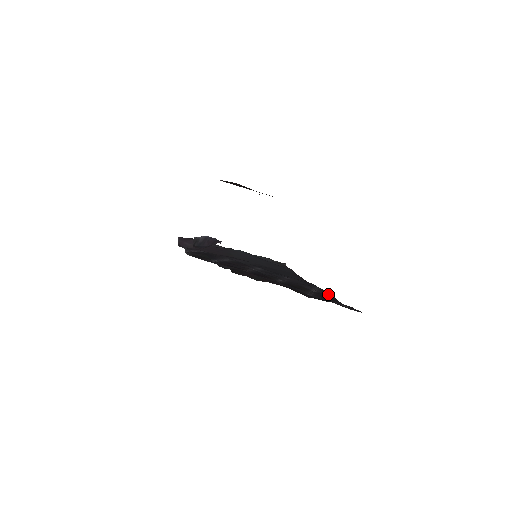
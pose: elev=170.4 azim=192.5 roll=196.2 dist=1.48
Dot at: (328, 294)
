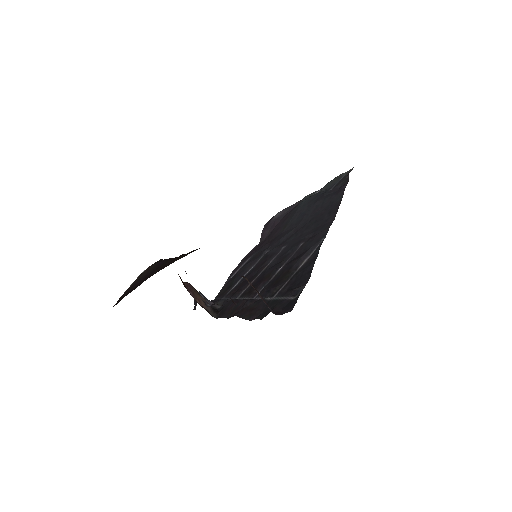
Dot at: (315, 258)
